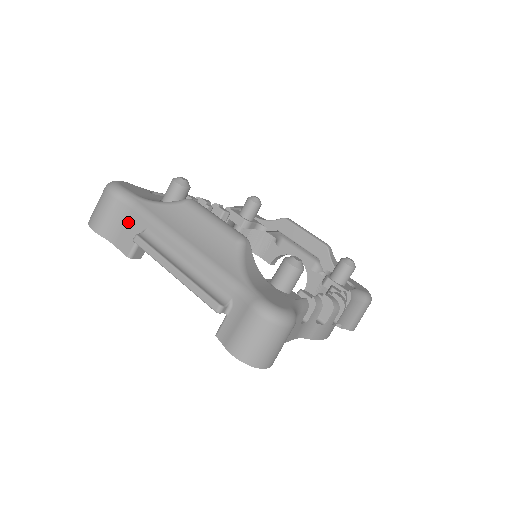
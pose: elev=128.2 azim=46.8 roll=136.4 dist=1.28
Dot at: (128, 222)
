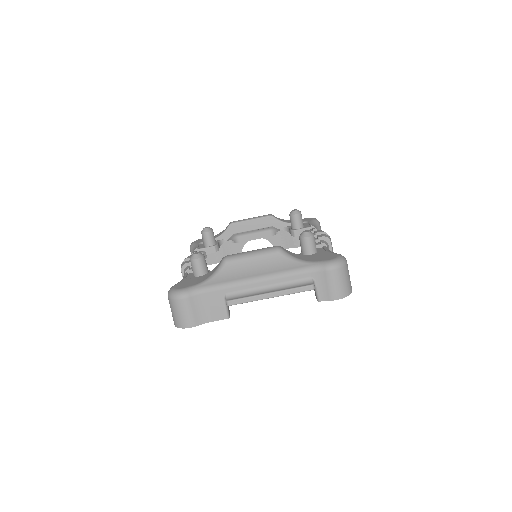
Dot at: (209, 302)
